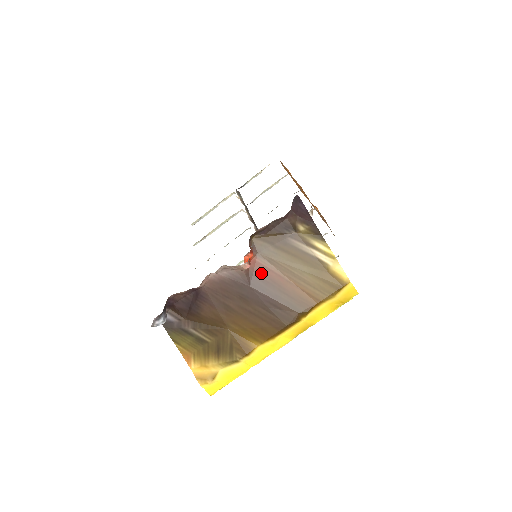
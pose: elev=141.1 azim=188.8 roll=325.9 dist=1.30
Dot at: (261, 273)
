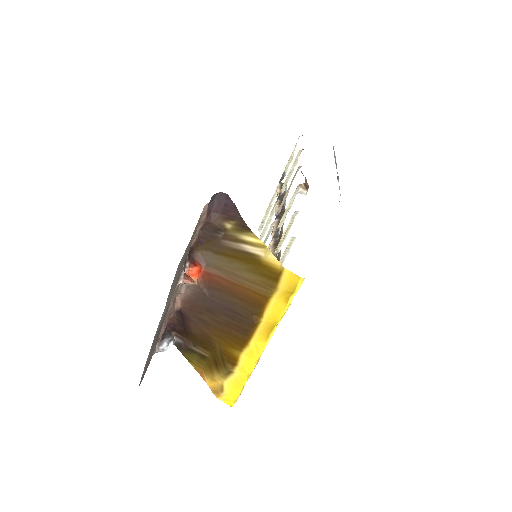
Dot at: (213, 282)
